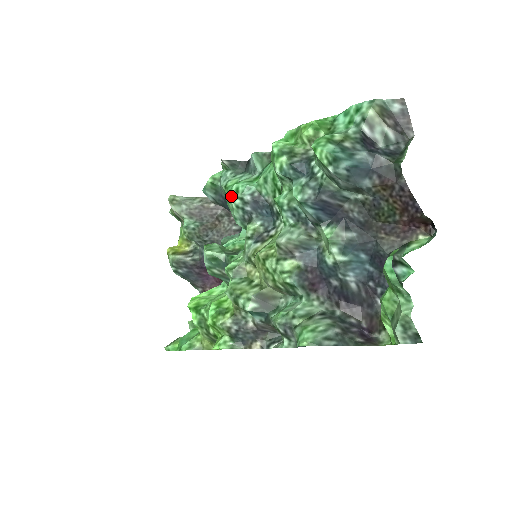
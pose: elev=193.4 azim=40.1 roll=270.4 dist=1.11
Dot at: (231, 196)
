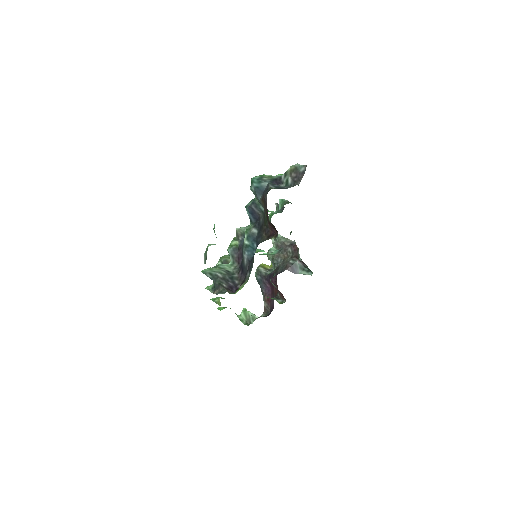
Dot at: occluded
